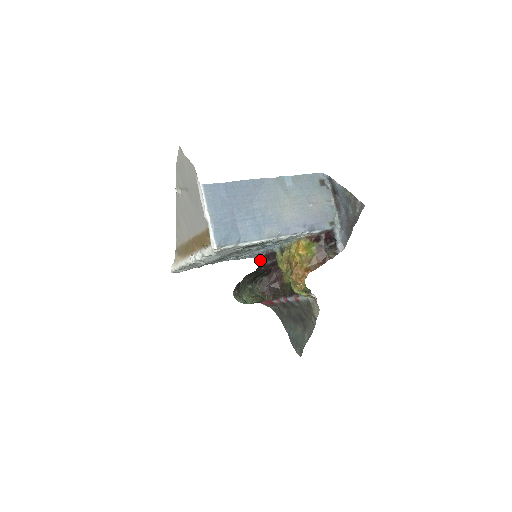
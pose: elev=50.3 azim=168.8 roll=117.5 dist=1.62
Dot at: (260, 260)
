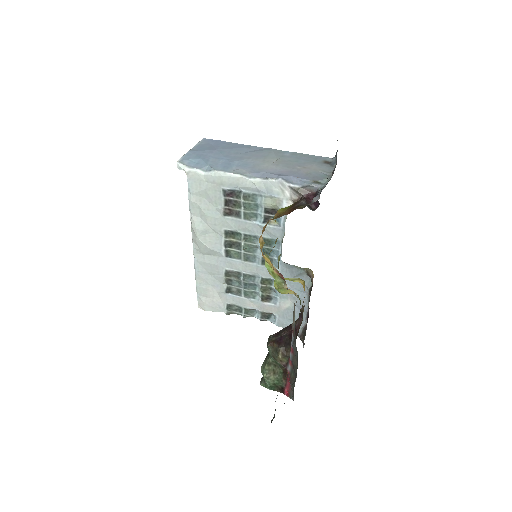
Dot at: (303, 337)
